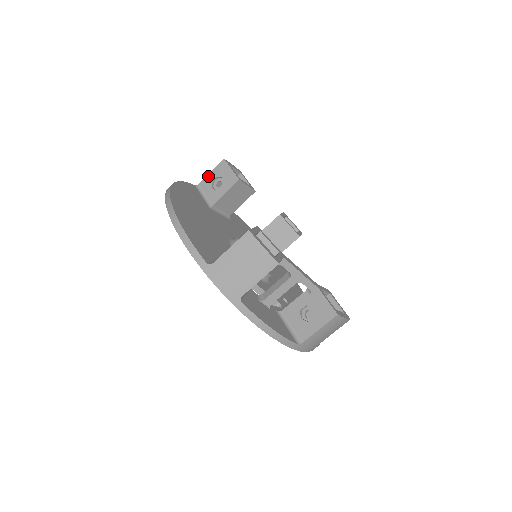
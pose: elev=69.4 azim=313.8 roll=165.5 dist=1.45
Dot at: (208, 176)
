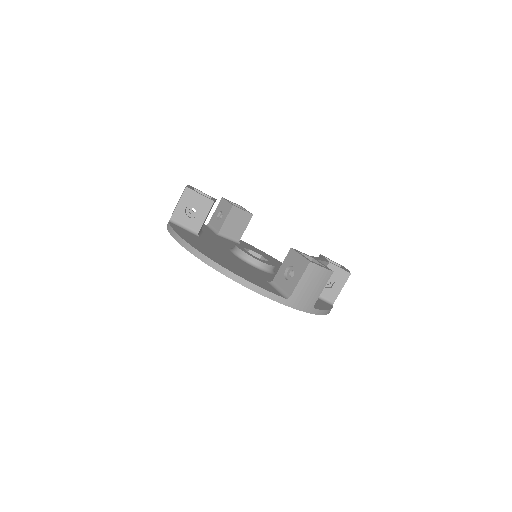
Dot at: (177, 208)
